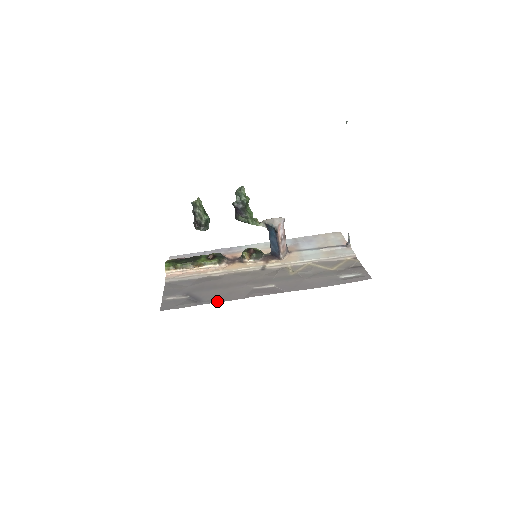
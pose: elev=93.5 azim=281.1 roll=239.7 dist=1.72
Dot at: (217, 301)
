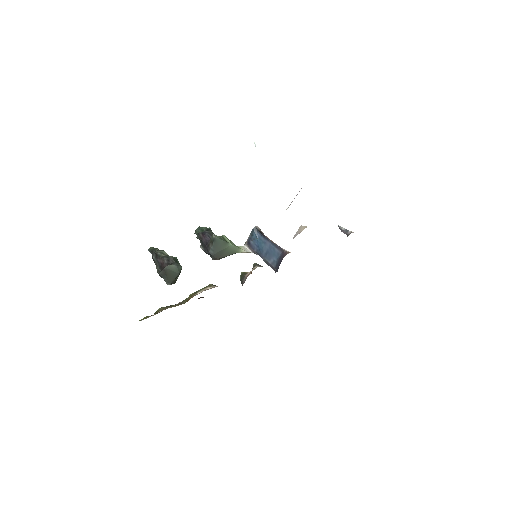
Dot at: occluded
